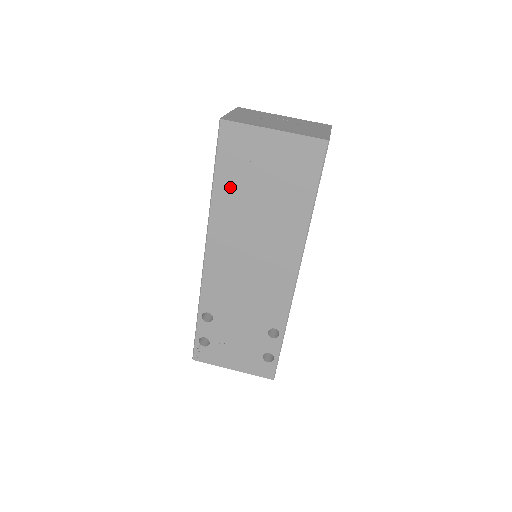
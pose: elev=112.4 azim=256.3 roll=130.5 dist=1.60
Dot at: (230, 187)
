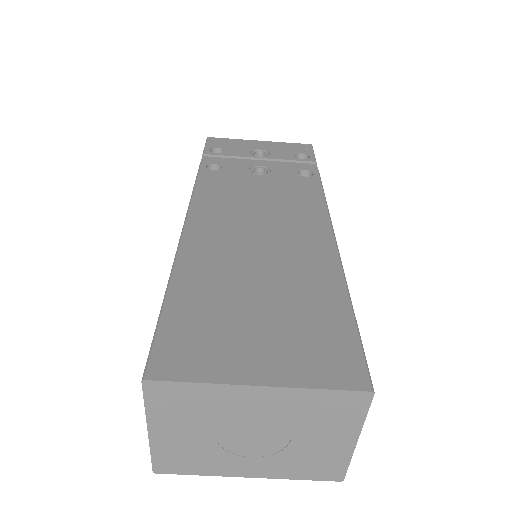
Dot at: occluded
